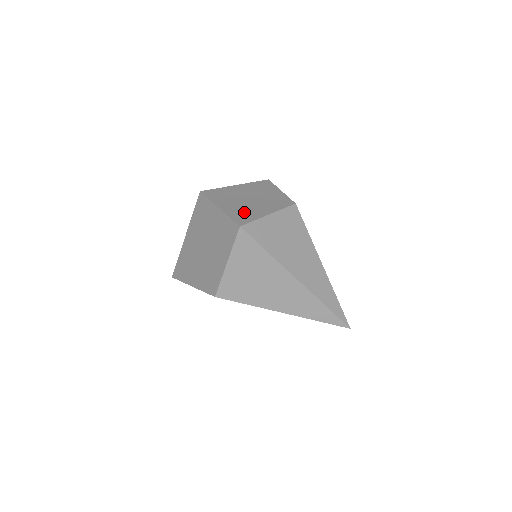
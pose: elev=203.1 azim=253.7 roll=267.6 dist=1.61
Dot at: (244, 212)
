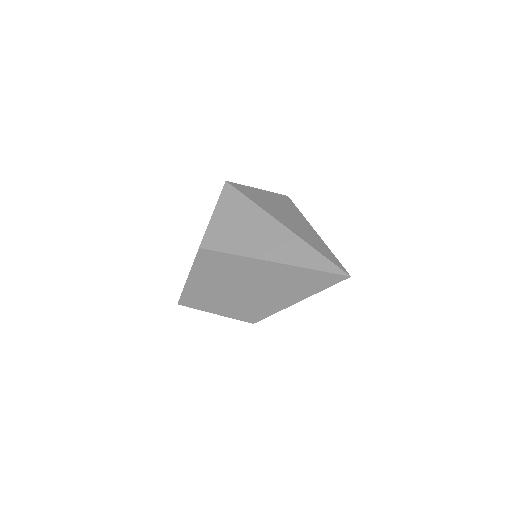
Dot at: occluded
